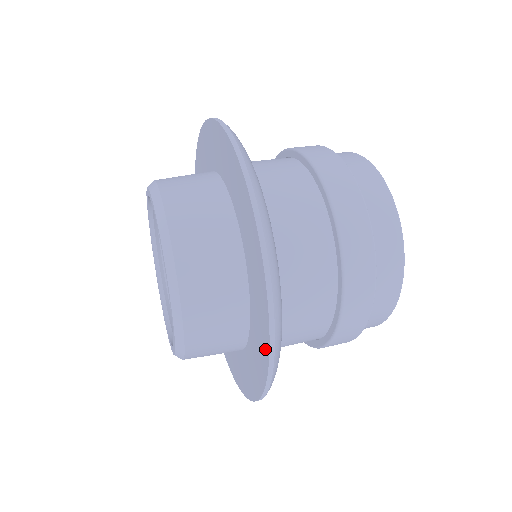
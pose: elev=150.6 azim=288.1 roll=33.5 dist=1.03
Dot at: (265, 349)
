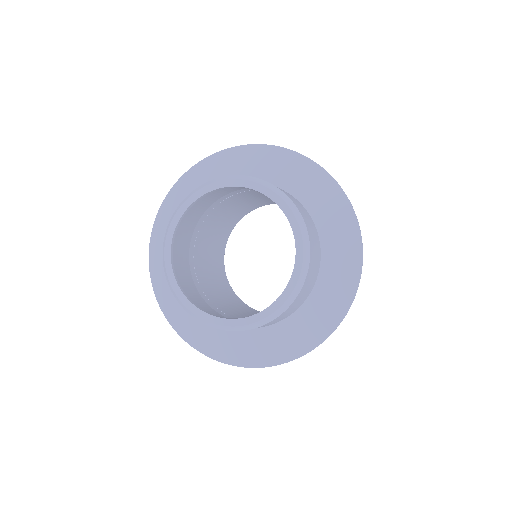
Dot at: (350, 285)
